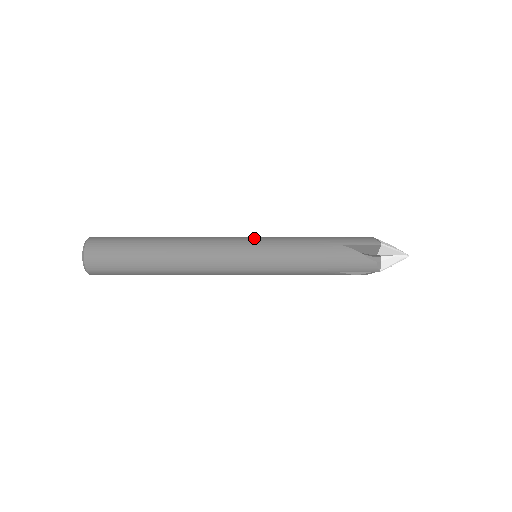
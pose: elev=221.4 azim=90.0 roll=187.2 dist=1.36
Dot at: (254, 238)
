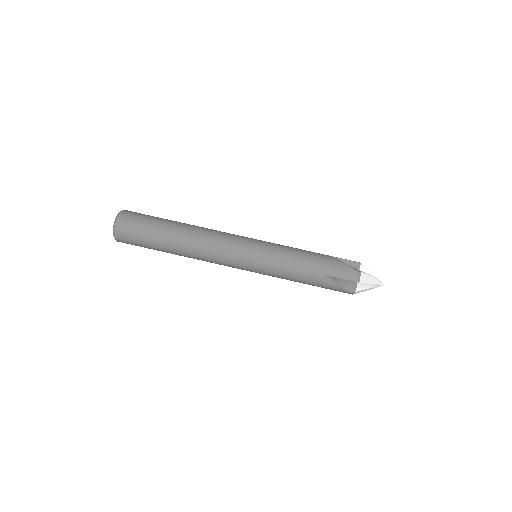
Dot at: occluded
